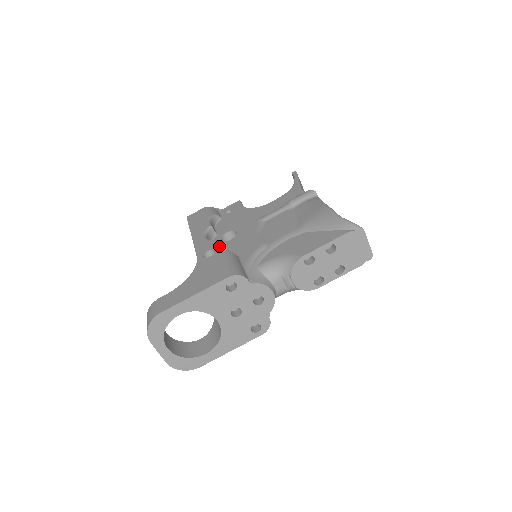
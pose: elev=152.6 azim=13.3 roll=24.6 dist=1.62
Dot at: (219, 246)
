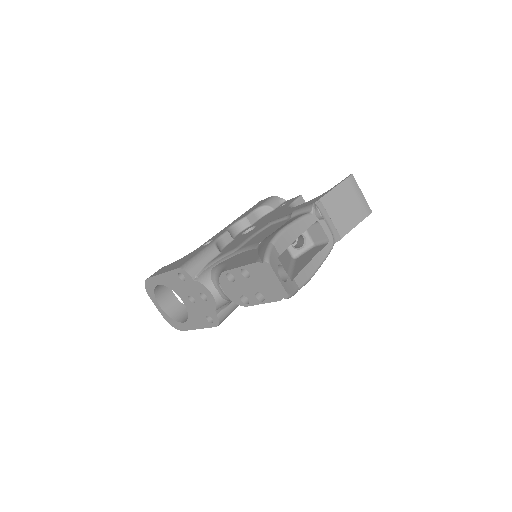
Dot at: (218, 238)
